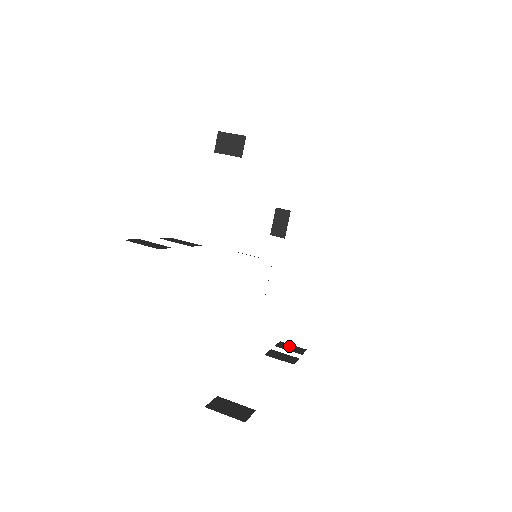
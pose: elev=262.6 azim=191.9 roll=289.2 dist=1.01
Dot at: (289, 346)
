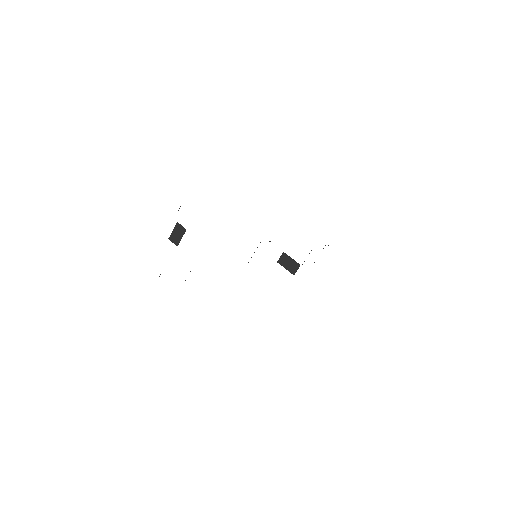
Dot at: occluded
